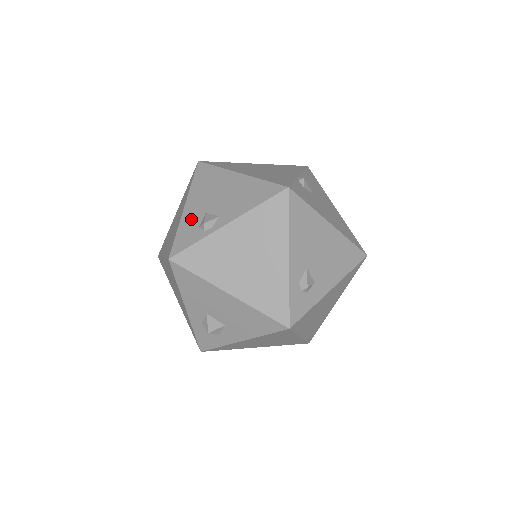
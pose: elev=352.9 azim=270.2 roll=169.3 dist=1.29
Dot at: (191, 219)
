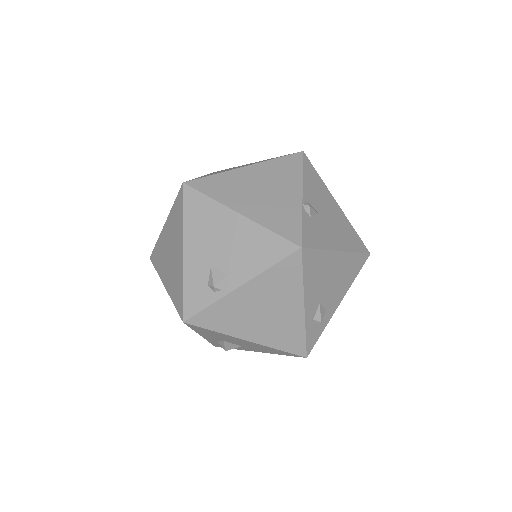
Dot at: (196, 273)
